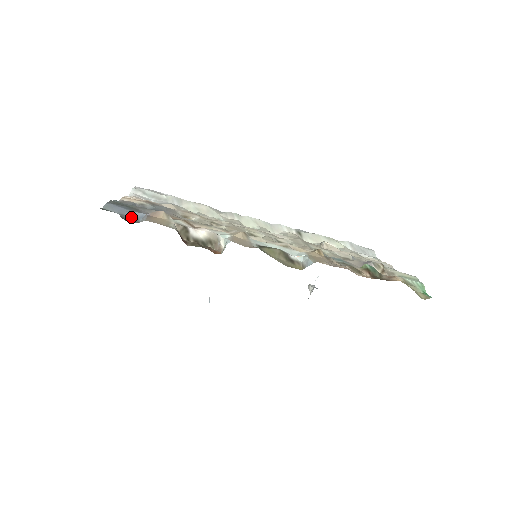
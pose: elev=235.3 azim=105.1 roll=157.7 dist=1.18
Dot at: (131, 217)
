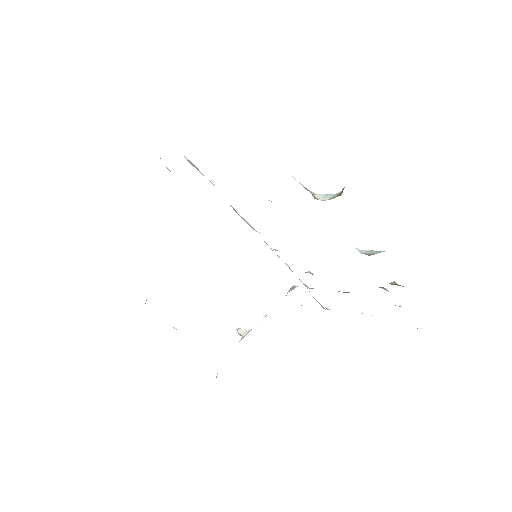
Dot at: occluded
